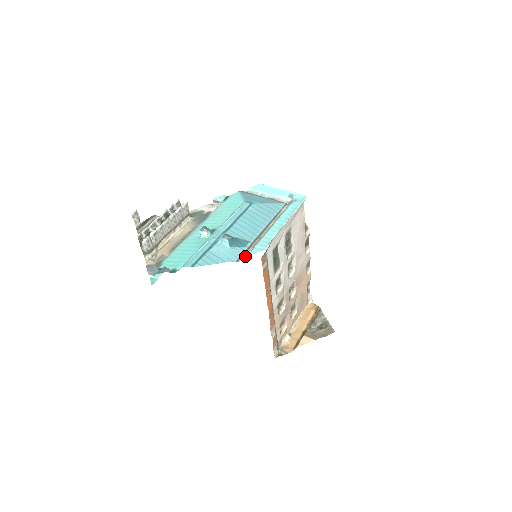
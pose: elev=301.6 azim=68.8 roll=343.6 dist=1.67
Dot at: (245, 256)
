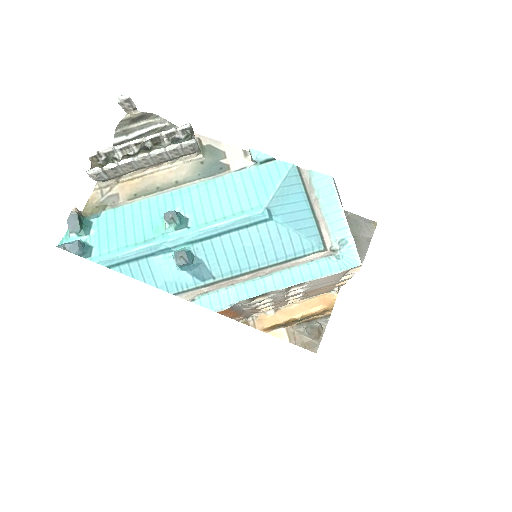
Dot at: (191, 293)
